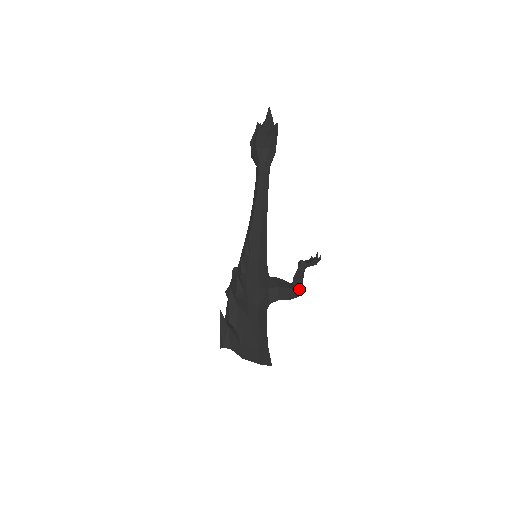
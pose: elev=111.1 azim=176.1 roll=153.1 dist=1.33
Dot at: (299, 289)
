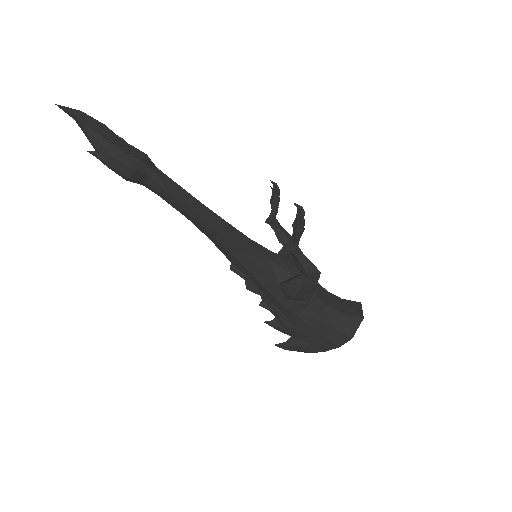
Dot at: (311, 277)
